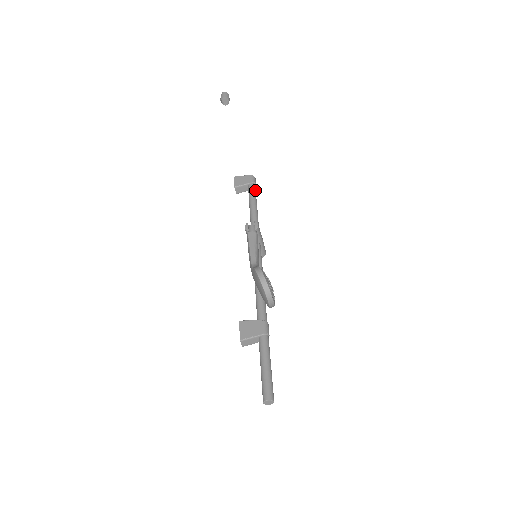
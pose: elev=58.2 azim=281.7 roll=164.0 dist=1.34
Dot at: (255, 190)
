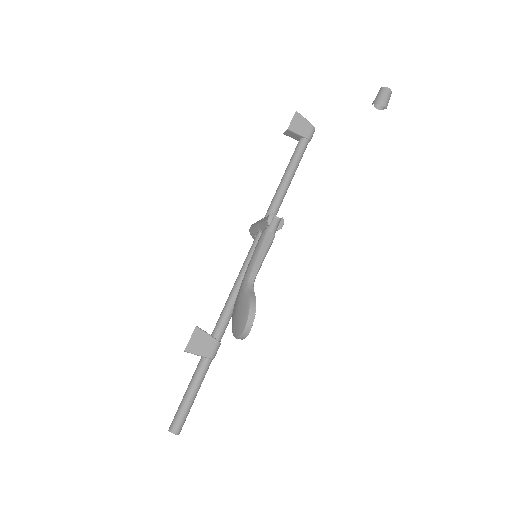
Dot at: occluded
